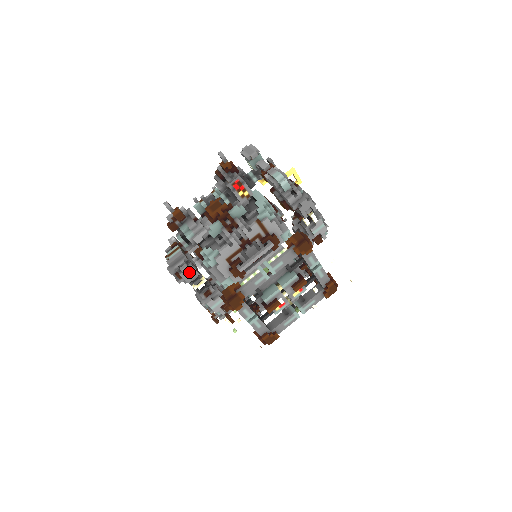
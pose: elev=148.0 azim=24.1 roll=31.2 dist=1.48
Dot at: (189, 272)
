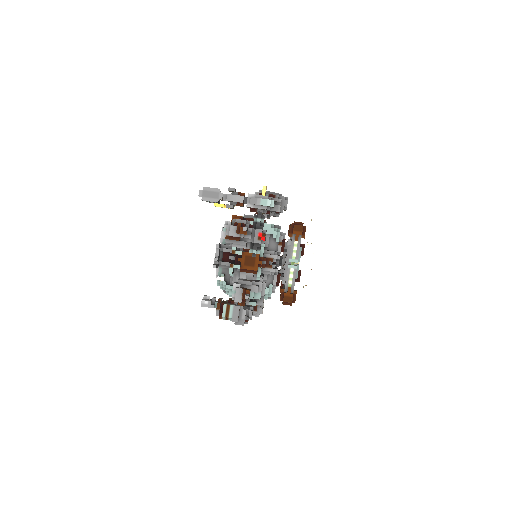
Dot at: (252, 312)
